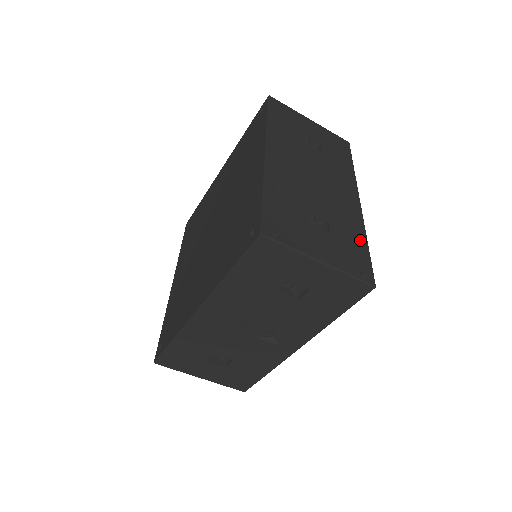
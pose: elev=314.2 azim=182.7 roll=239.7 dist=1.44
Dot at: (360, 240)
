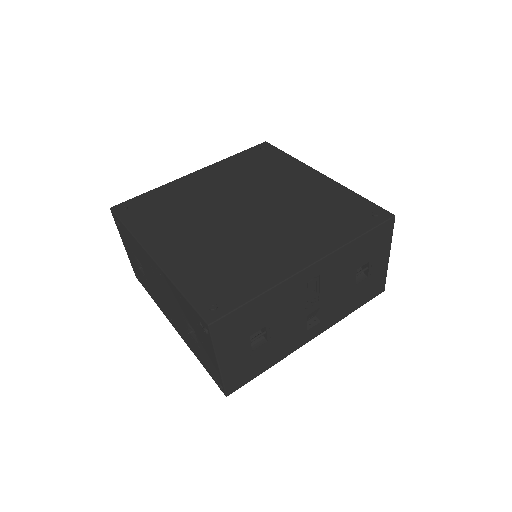
Dot at: occluded
